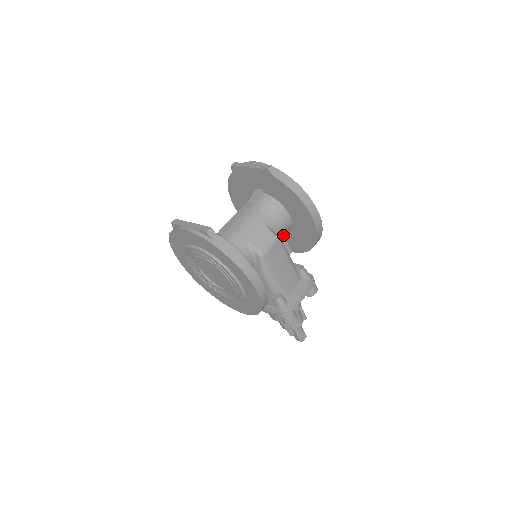
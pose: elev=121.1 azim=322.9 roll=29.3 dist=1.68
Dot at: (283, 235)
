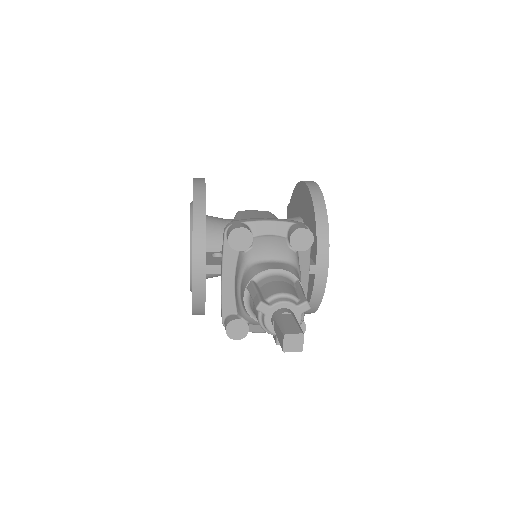
Dot at: occluded
